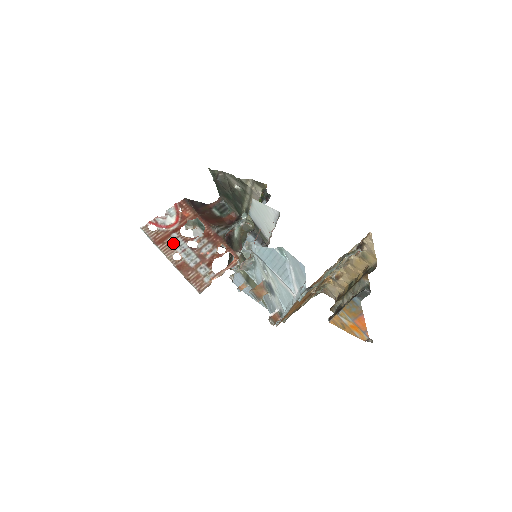
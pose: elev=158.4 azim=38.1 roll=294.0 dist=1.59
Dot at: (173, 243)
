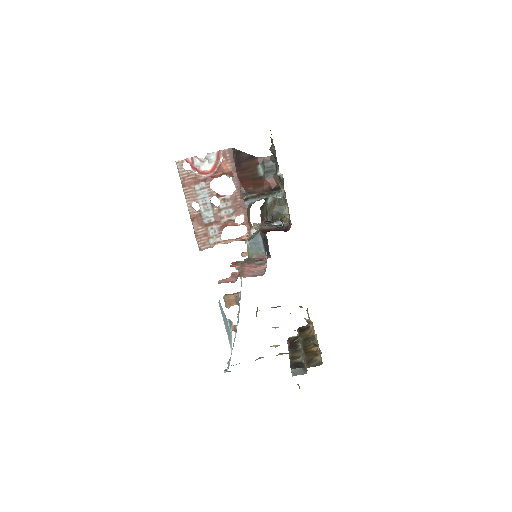
Dot at: (198, 192)
